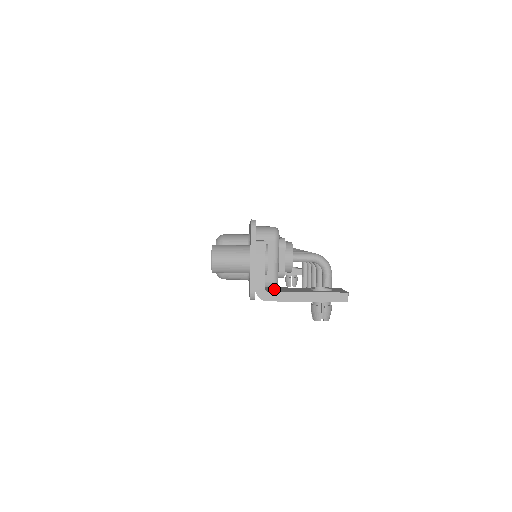
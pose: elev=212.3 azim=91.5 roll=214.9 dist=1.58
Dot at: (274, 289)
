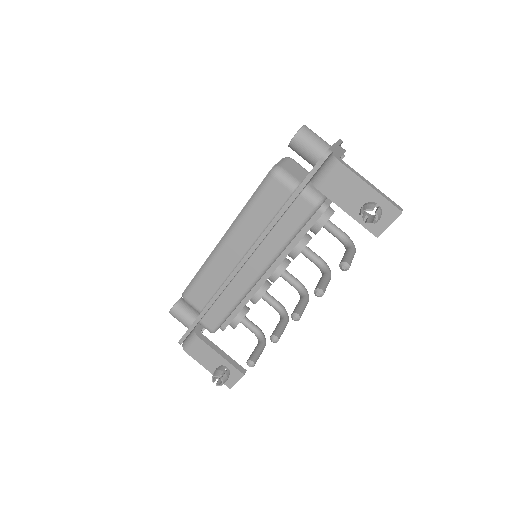
Dot at: occluded
